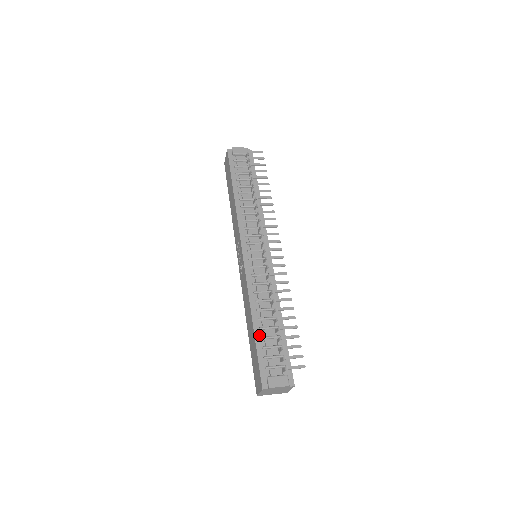
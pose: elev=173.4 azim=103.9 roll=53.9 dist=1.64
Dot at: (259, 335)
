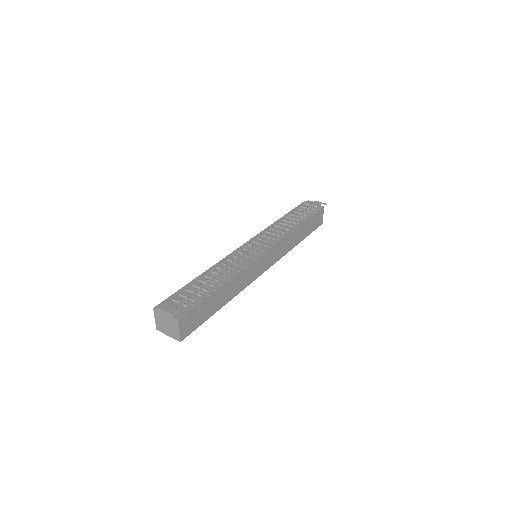
Dot at: (193, 283)
